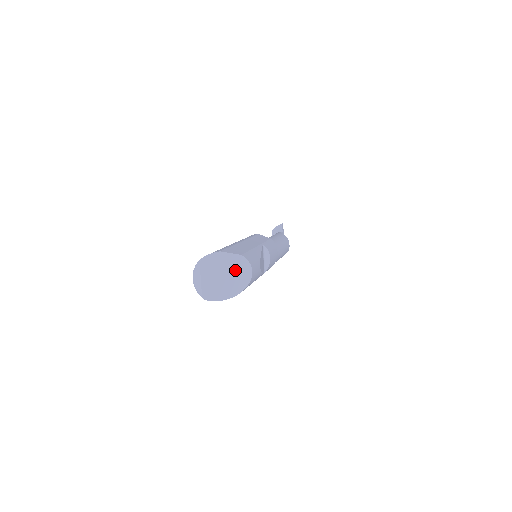
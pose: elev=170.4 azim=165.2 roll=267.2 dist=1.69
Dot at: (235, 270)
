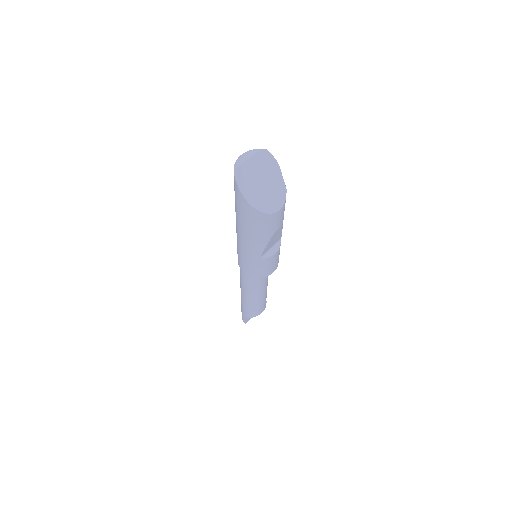
Dot at: (272, 191)
